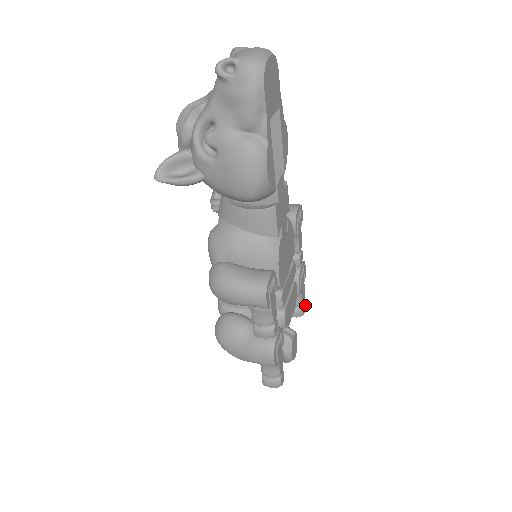
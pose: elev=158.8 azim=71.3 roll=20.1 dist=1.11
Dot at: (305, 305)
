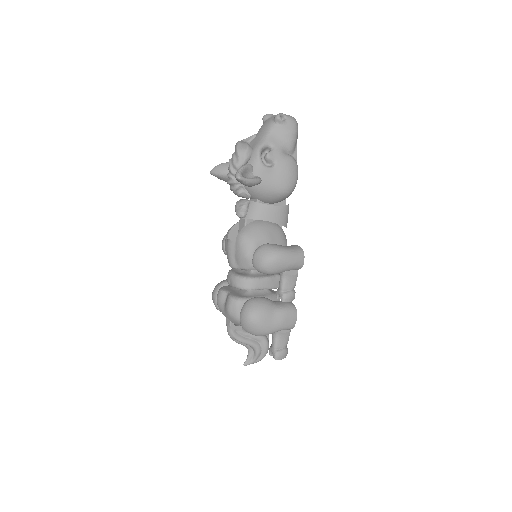
Dot at: occluded
